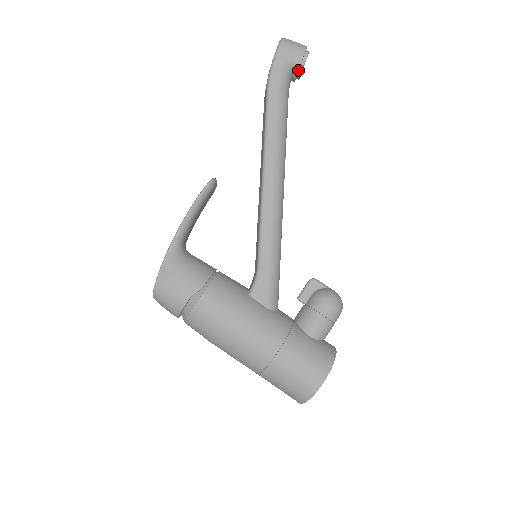
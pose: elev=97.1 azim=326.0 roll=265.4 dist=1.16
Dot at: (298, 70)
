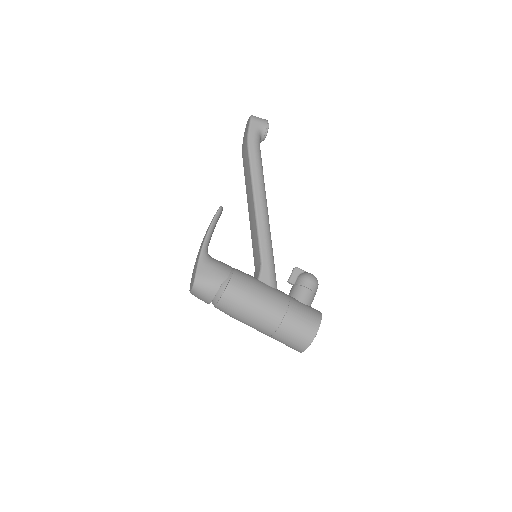
Dot at: (264, 135)
